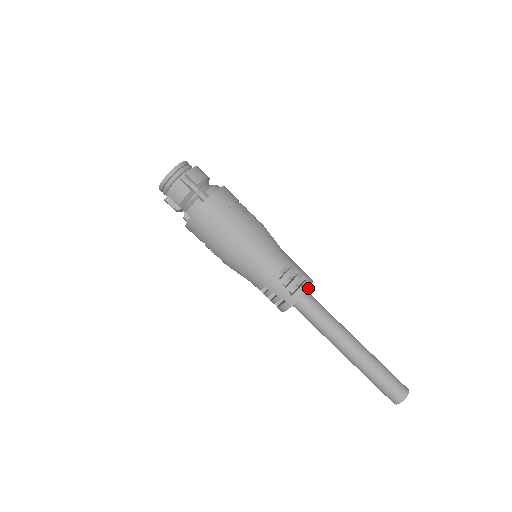
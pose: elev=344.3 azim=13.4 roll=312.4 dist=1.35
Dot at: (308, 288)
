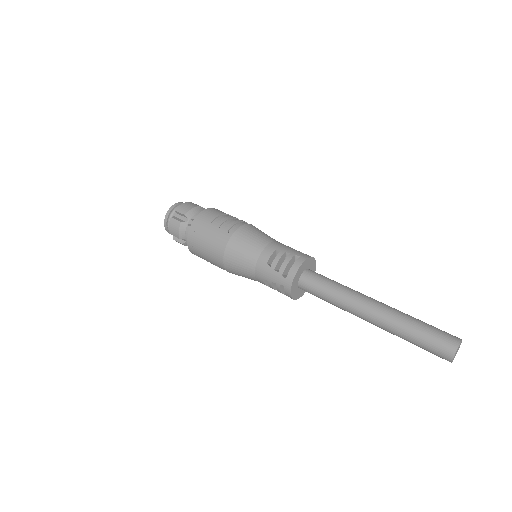
Dot at: (300, 265)
